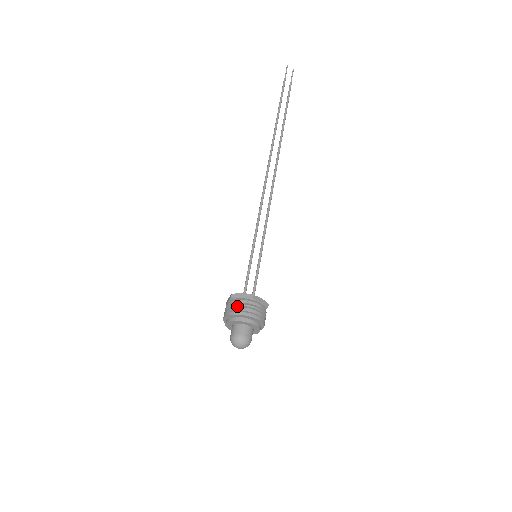
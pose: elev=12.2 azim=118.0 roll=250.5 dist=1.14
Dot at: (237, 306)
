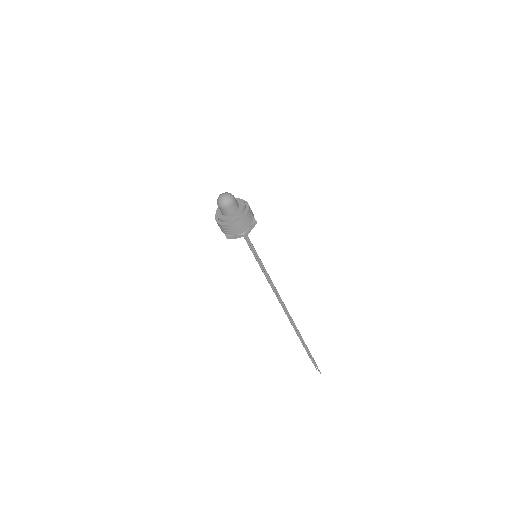
Dot at: occluded
